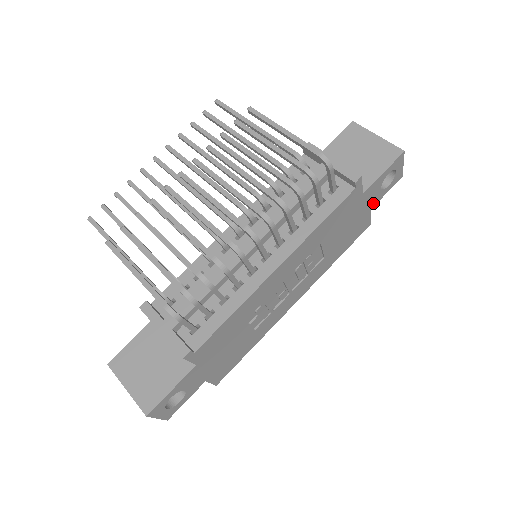
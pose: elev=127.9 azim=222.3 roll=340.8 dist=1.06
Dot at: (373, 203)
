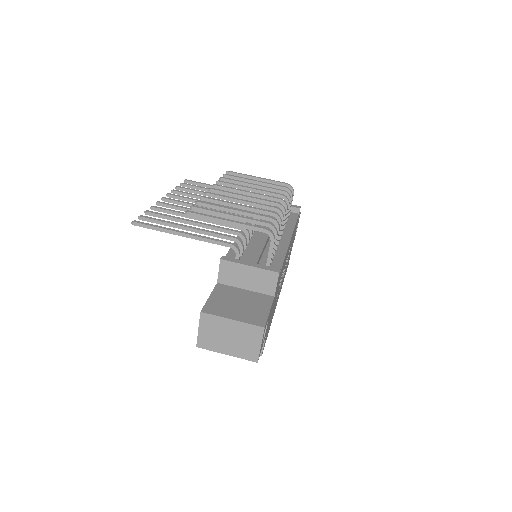
Dot at: occluded
